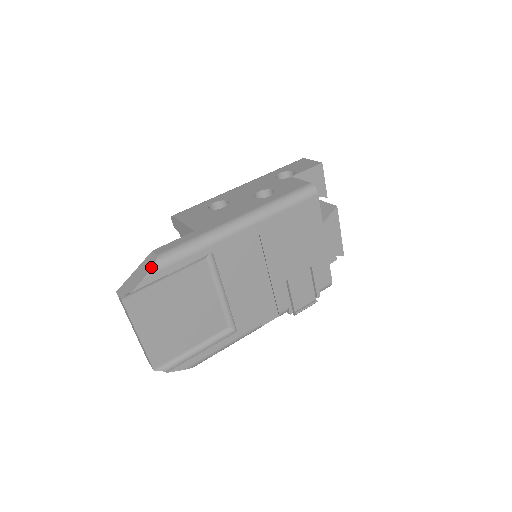
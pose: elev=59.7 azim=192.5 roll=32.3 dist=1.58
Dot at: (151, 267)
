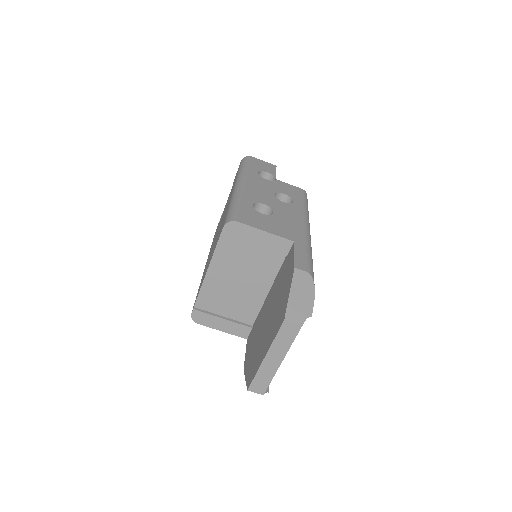
Dot at: (314, 286)
